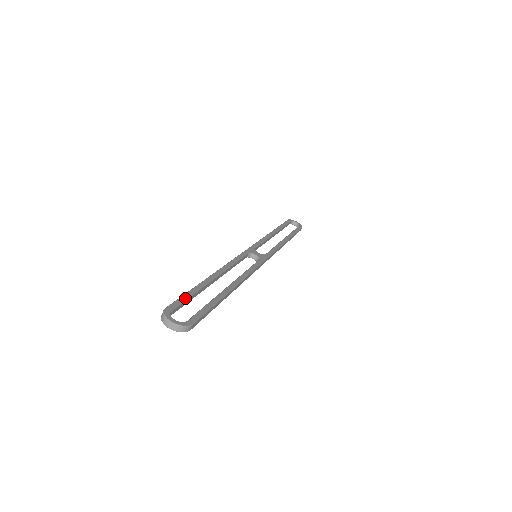
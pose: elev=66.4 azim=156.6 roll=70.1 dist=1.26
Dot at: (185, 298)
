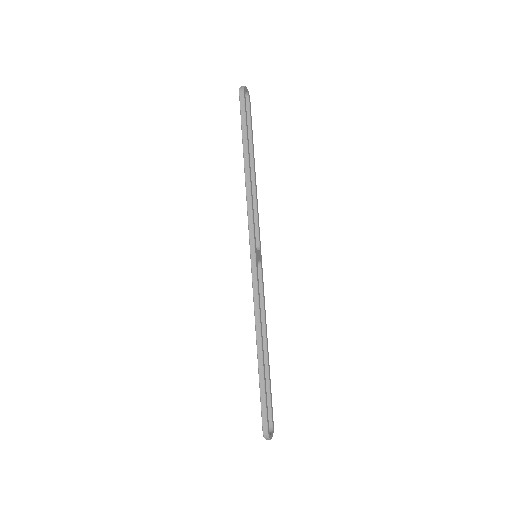
Dot at: occluded
